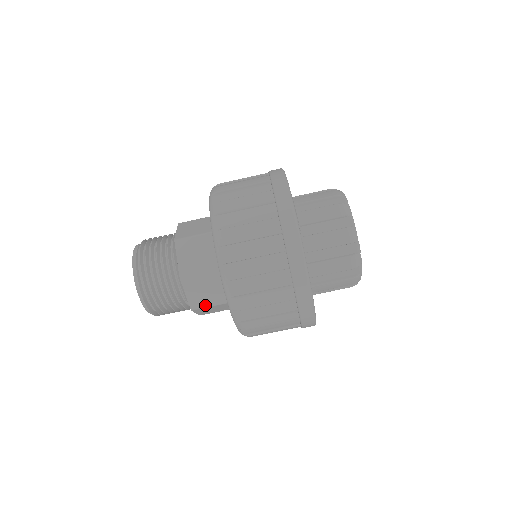
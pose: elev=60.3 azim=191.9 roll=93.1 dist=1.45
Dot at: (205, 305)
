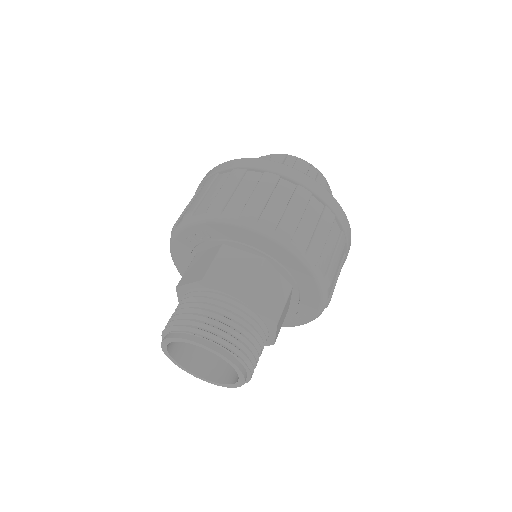
Dot at: (281, 308)
